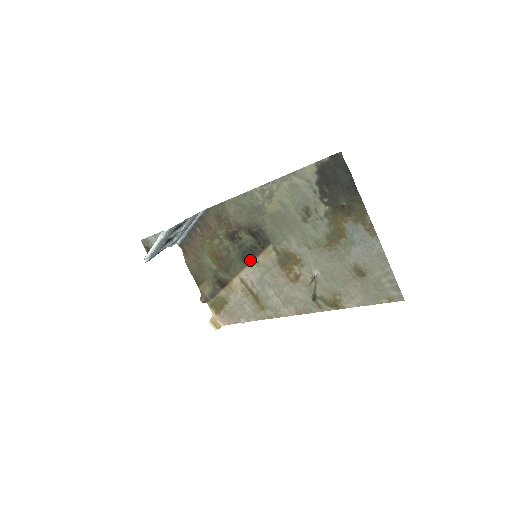
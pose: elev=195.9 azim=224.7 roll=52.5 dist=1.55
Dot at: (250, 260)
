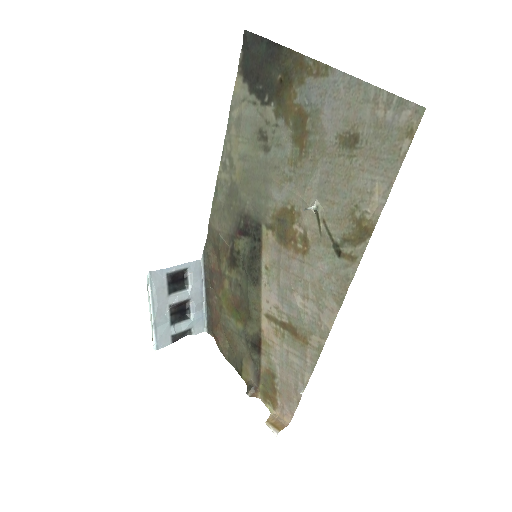
Dot at: (259, 273)
